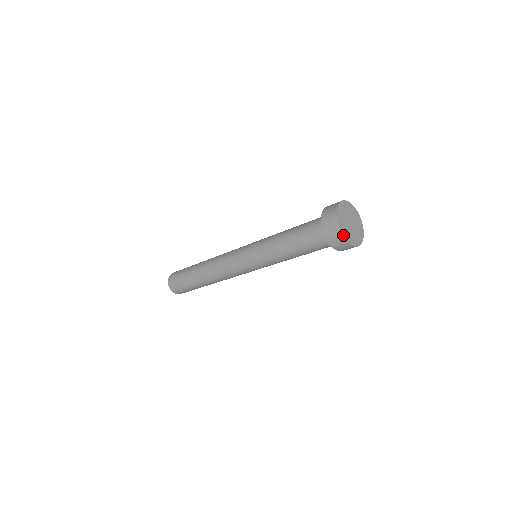
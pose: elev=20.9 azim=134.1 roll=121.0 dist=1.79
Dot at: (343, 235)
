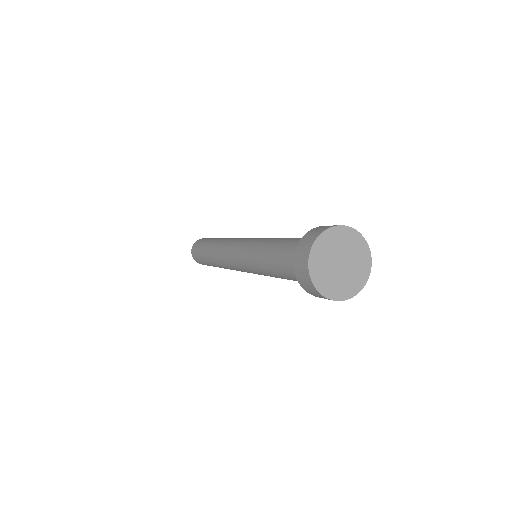
Dot at: (343, 300)
